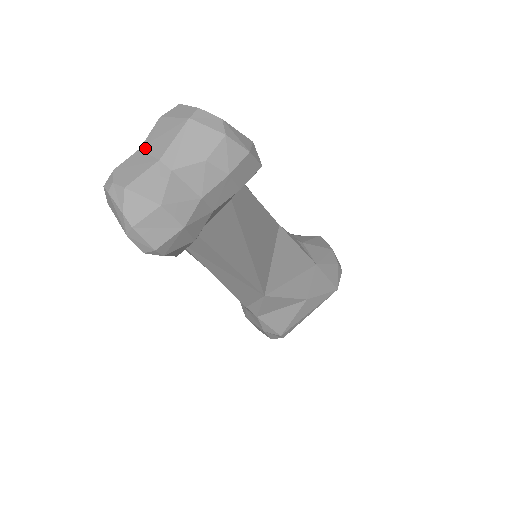
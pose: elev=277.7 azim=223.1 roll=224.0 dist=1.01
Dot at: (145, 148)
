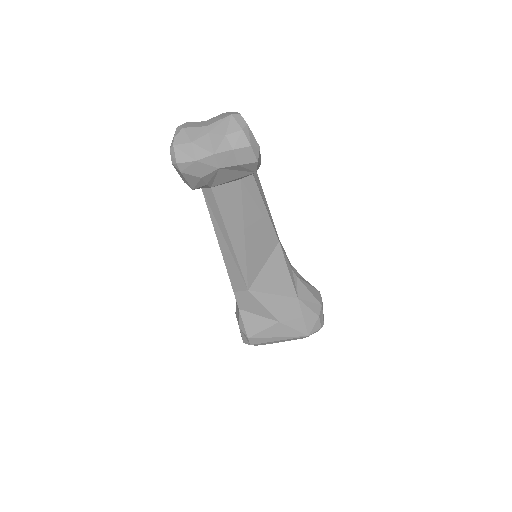
Dot at: (207, 121)
